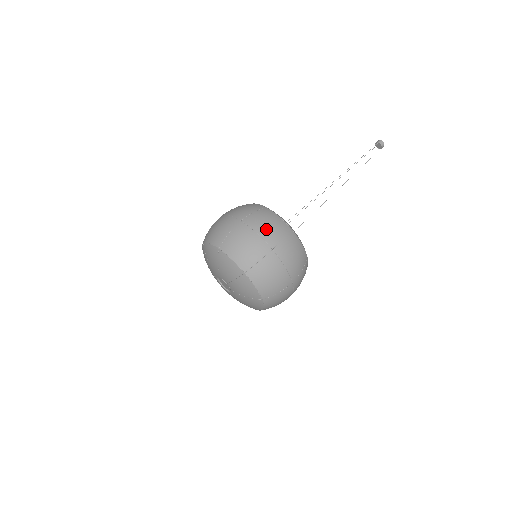
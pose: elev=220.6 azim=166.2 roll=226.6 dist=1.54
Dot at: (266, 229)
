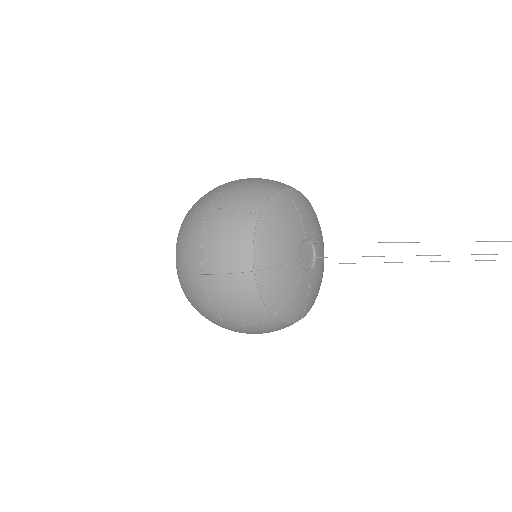
Dot at: (226, 309)
